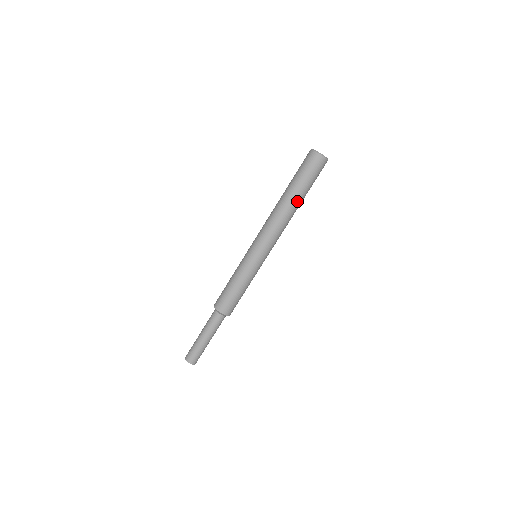
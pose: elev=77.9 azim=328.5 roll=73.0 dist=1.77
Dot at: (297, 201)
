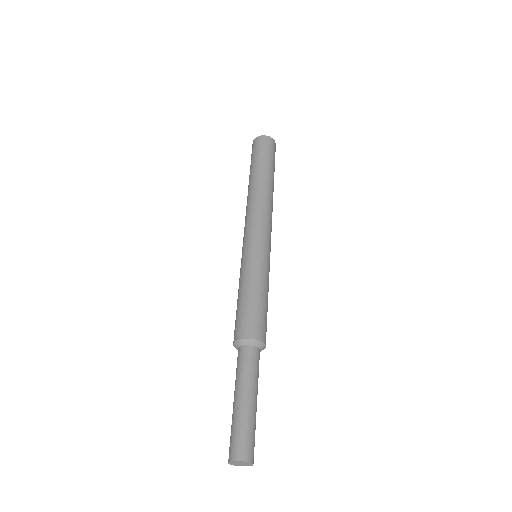
Dot at: (266, 177)
